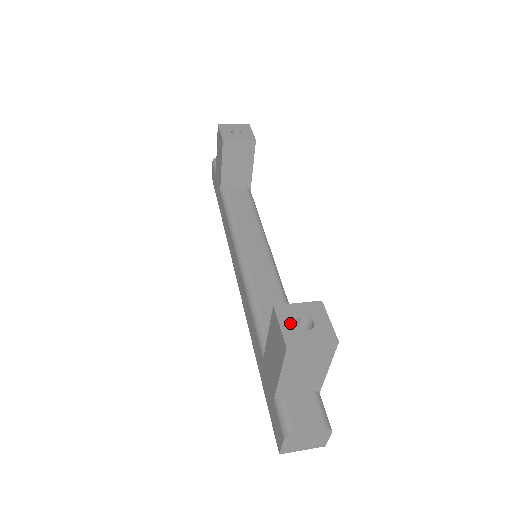
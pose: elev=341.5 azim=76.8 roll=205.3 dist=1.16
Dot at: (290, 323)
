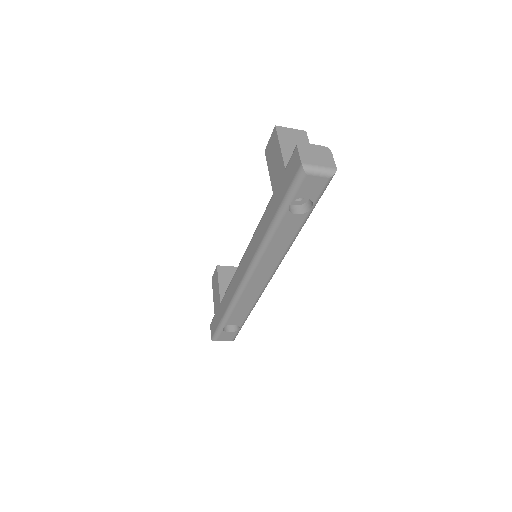
Dot at: occluded
